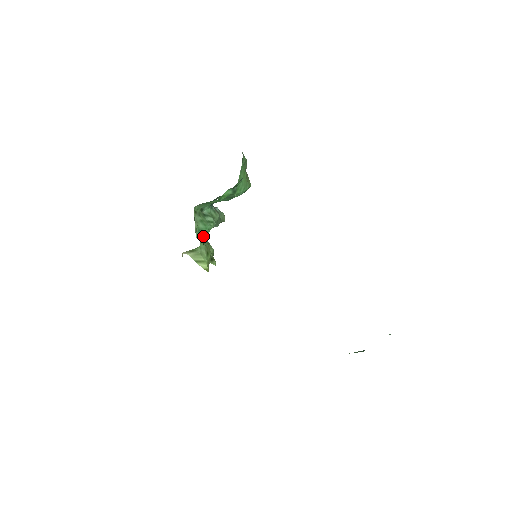
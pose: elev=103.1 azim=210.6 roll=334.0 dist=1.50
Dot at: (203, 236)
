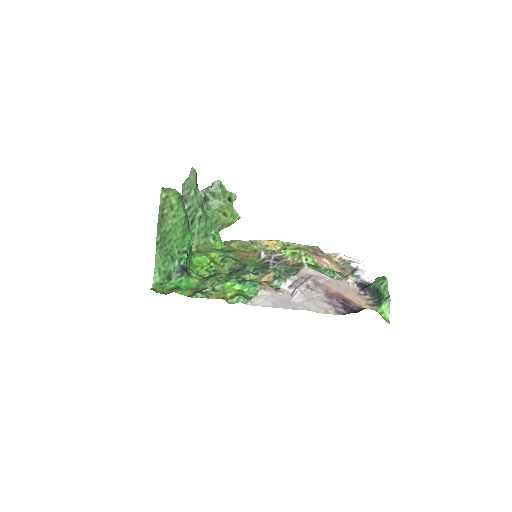
Dot at: (210, 226)
